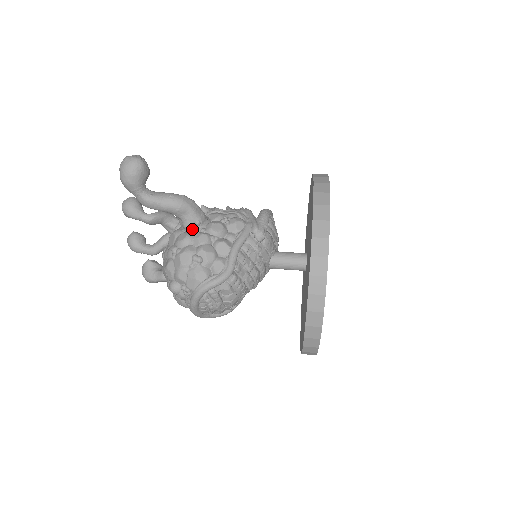
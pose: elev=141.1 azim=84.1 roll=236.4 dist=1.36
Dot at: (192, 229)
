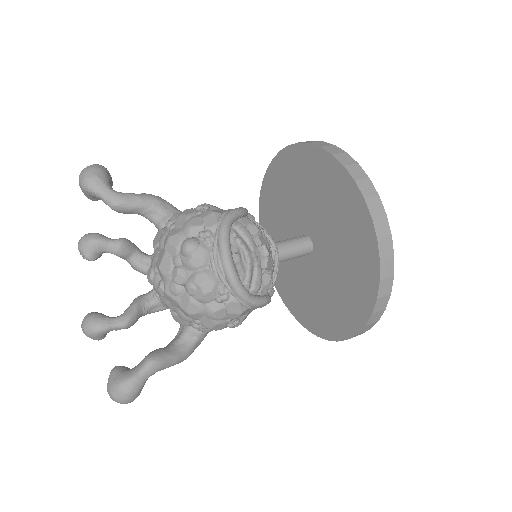
Dot at: occluded
